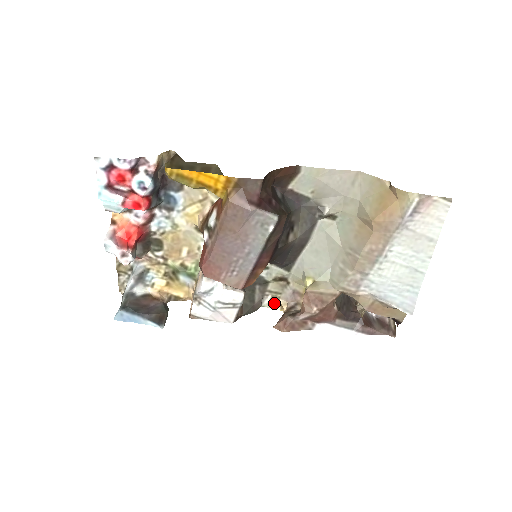
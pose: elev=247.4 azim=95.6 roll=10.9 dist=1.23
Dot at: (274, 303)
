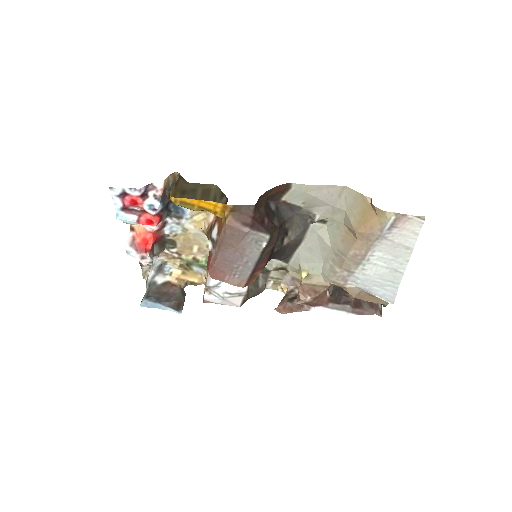
Dot at: (276, 286)
